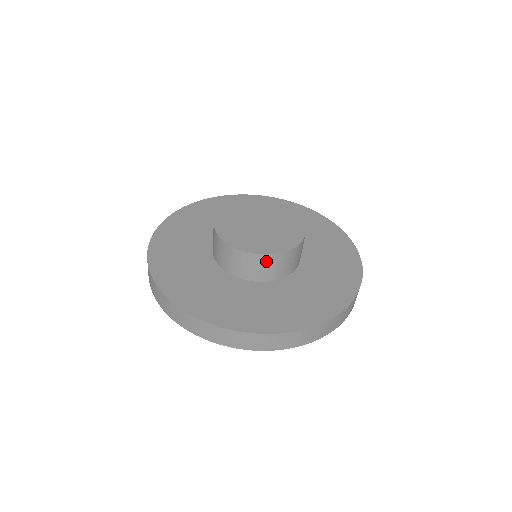
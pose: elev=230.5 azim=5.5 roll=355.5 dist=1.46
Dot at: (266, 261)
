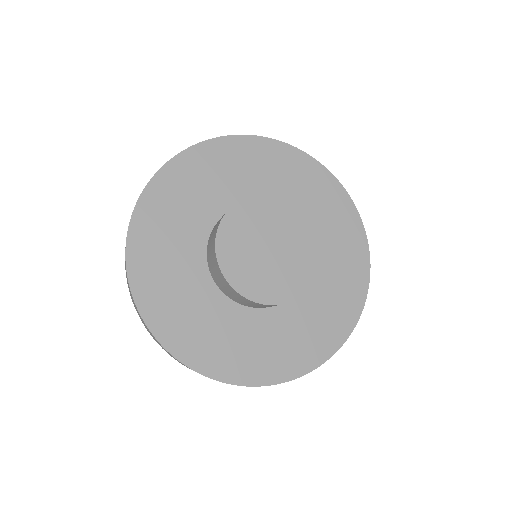
Dot at: occluded
